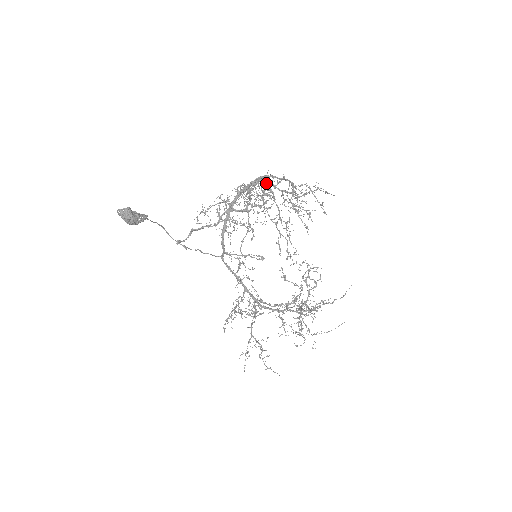
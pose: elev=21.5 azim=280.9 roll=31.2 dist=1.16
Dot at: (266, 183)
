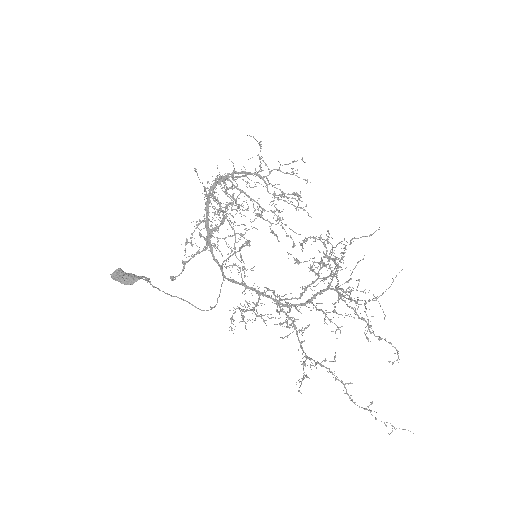
Dot at: (223, 179)
